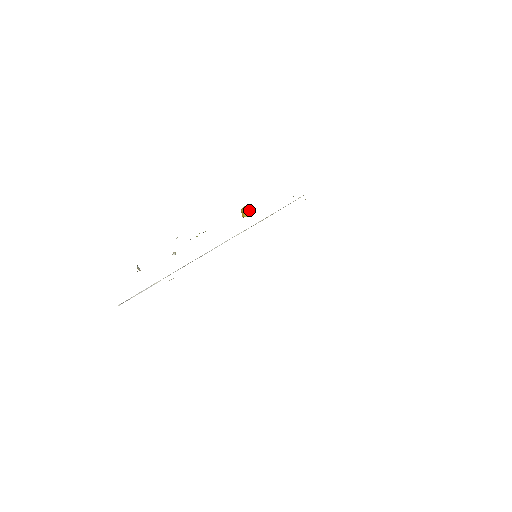
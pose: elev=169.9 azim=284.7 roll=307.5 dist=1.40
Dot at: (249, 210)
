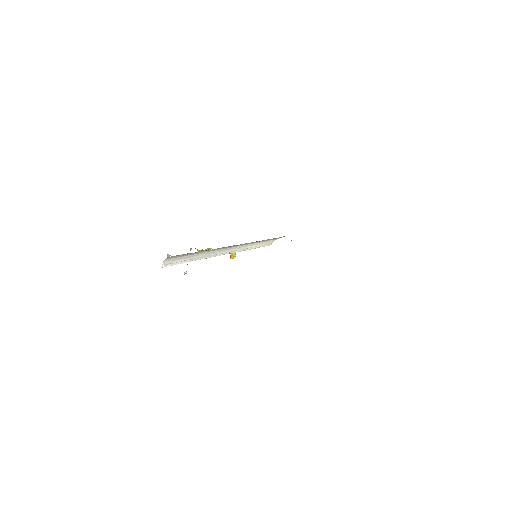
Dot at: occluded
